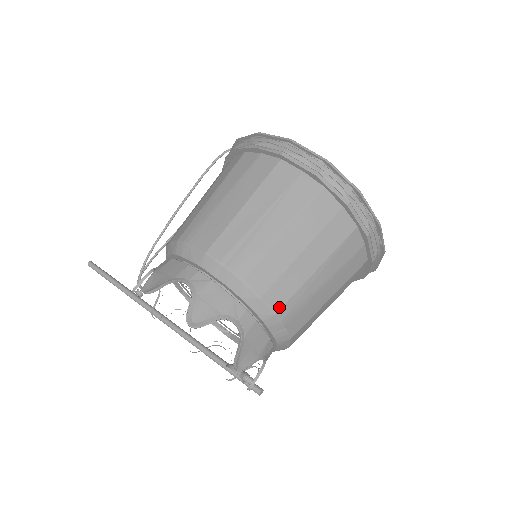
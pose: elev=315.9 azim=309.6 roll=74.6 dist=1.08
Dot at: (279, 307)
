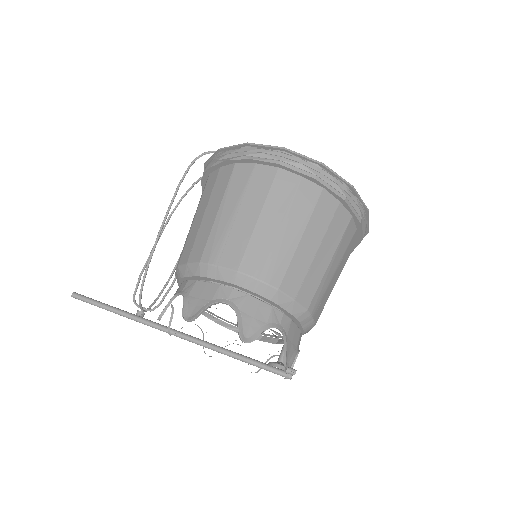
Dot at: (309, 303)
